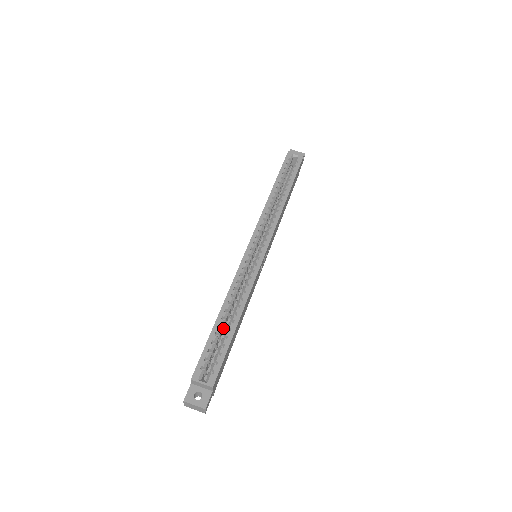
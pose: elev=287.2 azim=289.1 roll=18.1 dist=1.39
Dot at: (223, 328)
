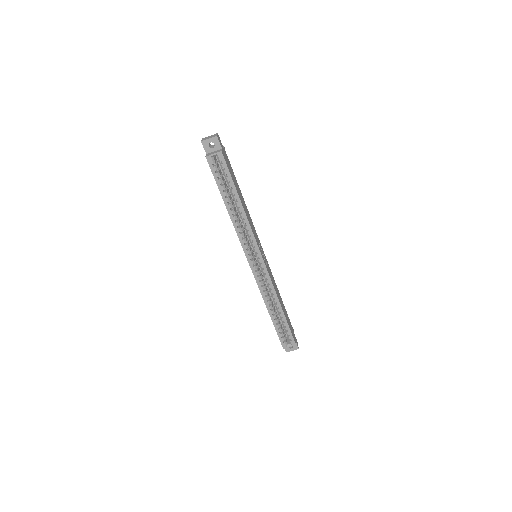
Dot at: (276, 313)
